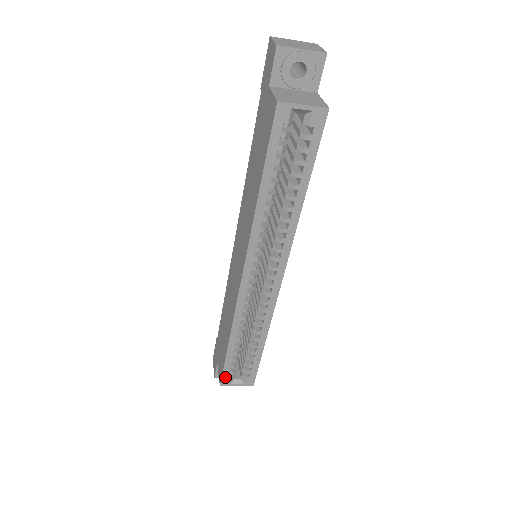
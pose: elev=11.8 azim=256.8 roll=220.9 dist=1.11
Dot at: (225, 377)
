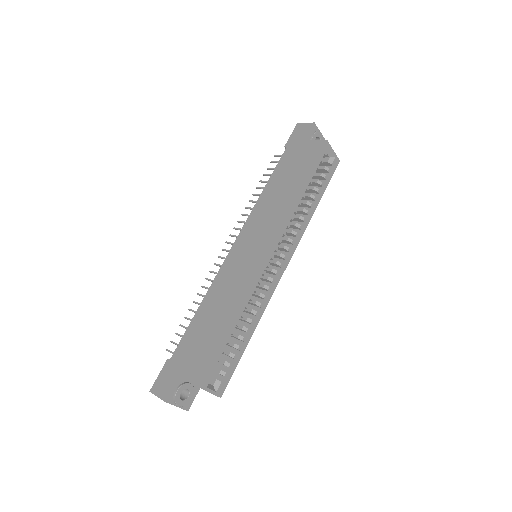
Dot at: (208, 374)
